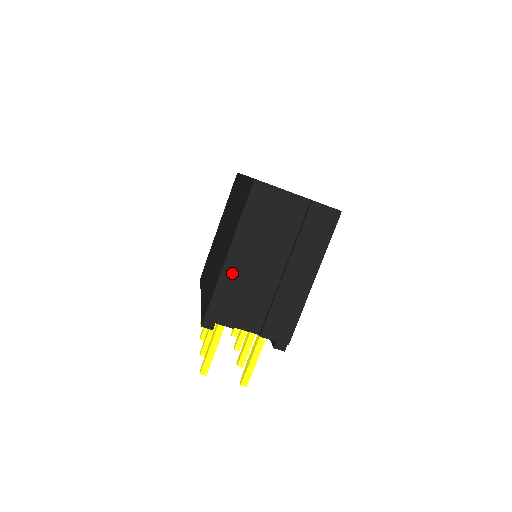
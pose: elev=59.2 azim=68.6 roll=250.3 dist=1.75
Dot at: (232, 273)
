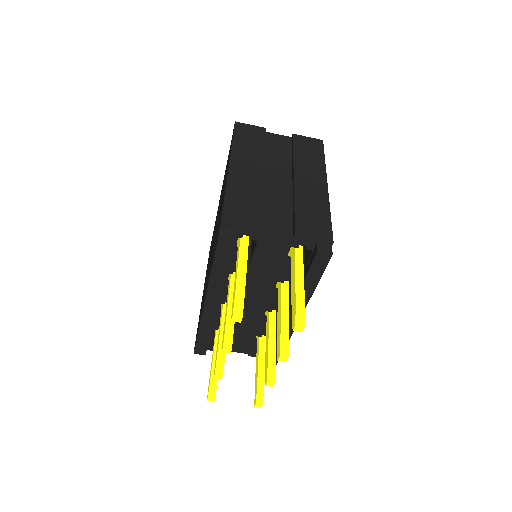
Dot at: (239, 182)
